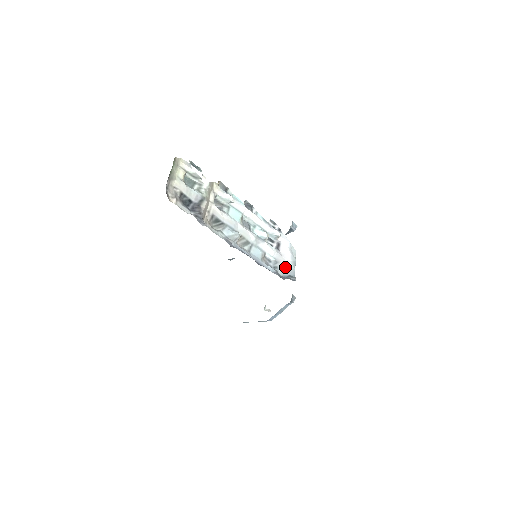
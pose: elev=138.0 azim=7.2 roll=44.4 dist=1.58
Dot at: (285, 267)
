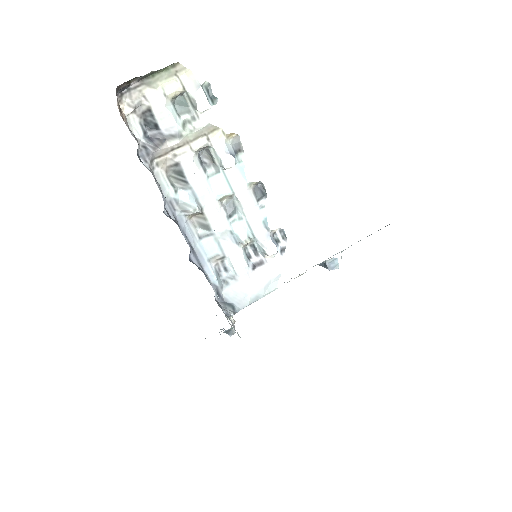
Dot at: (239, 292)
